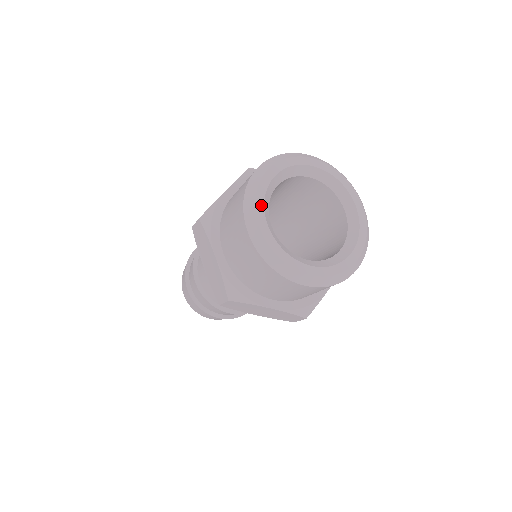
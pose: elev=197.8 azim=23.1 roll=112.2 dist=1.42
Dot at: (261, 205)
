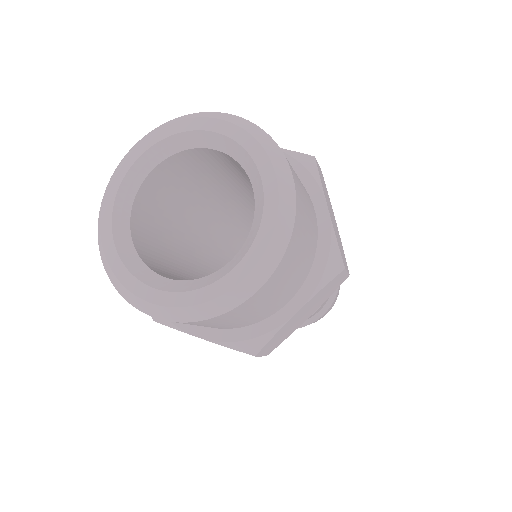
Dot at: (110, 203)
